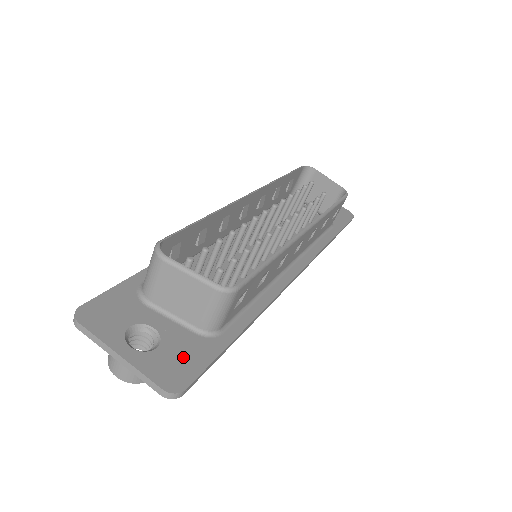
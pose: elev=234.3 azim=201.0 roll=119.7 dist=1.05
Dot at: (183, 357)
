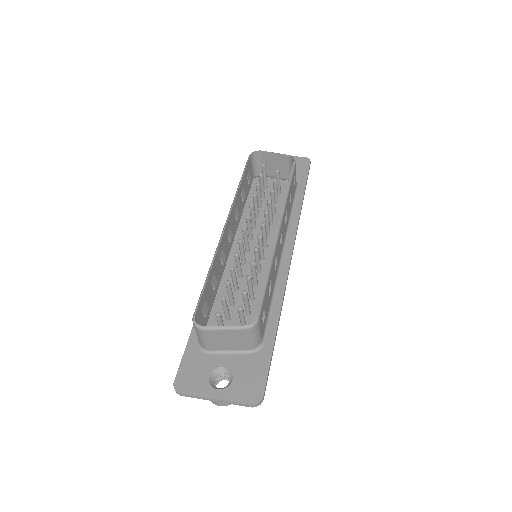
Dot at: (251, 376)
